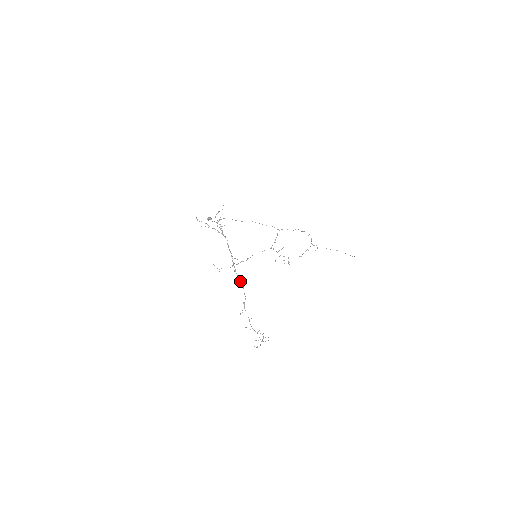
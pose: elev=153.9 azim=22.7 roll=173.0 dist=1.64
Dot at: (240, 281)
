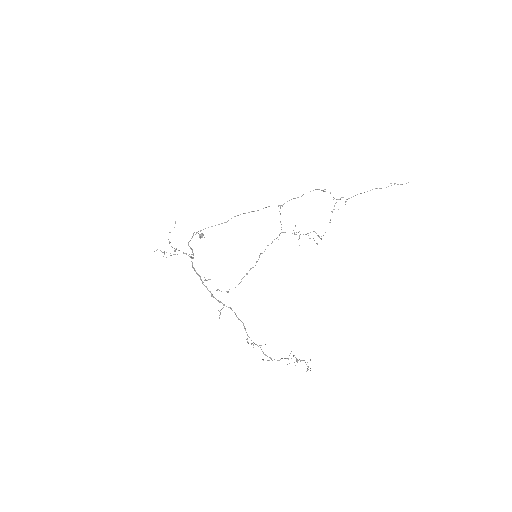
Dot at: occluded
